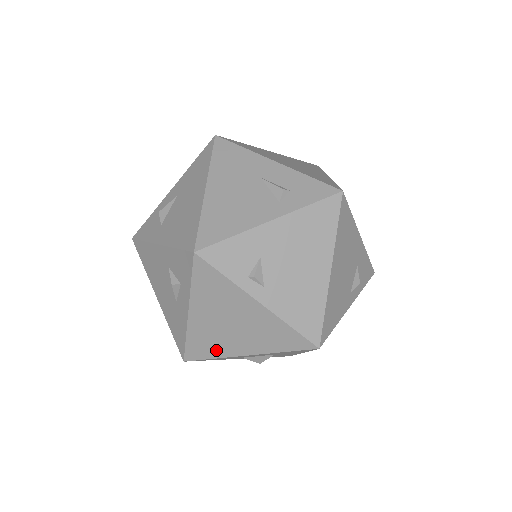
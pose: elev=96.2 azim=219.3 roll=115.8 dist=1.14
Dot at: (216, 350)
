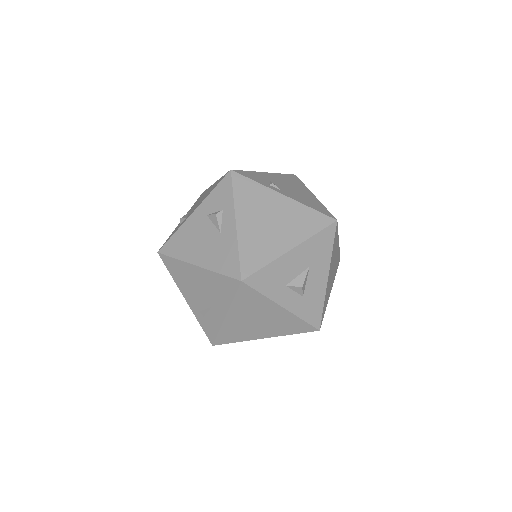
Dot at: (266, 254)
